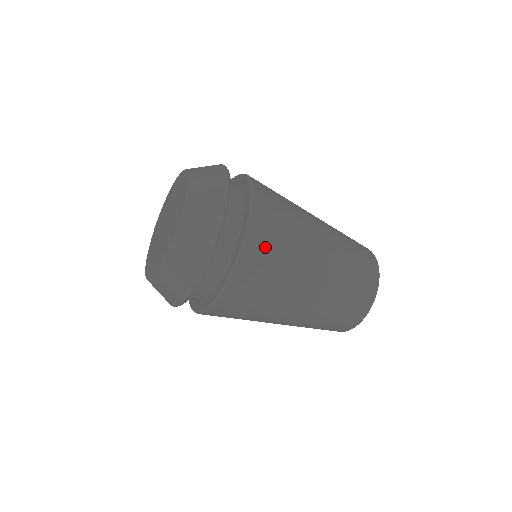
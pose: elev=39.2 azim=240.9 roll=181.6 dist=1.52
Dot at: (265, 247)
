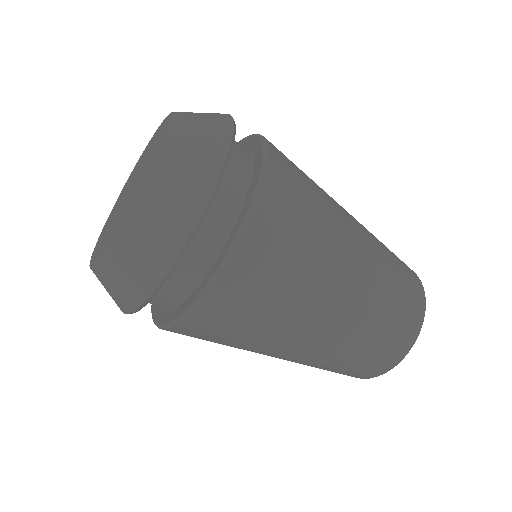
Dot at: (286, 209)
